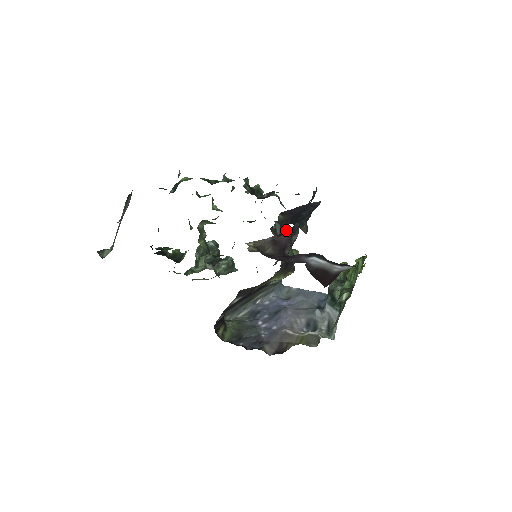
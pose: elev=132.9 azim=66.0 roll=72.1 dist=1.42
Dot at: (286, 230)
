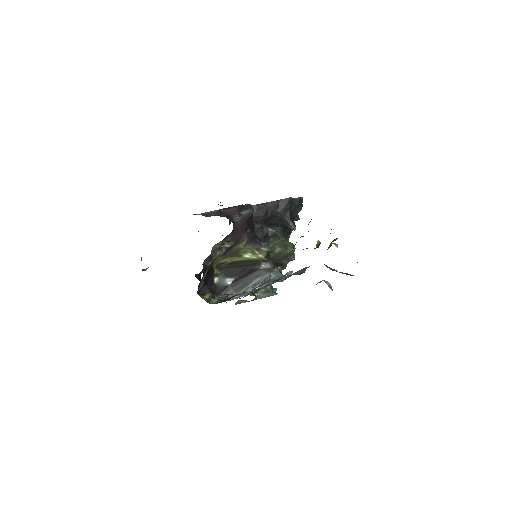
Dot at: (260, 222)
